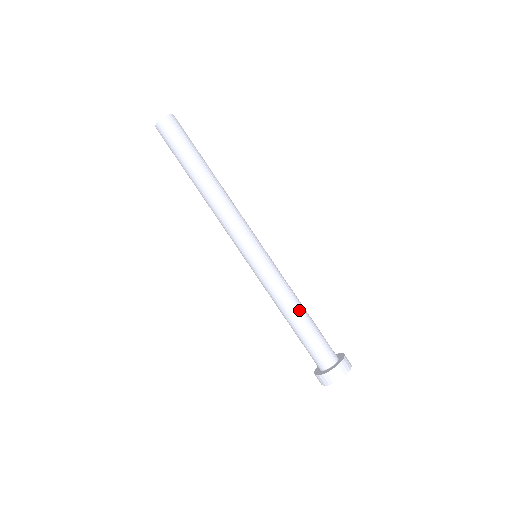
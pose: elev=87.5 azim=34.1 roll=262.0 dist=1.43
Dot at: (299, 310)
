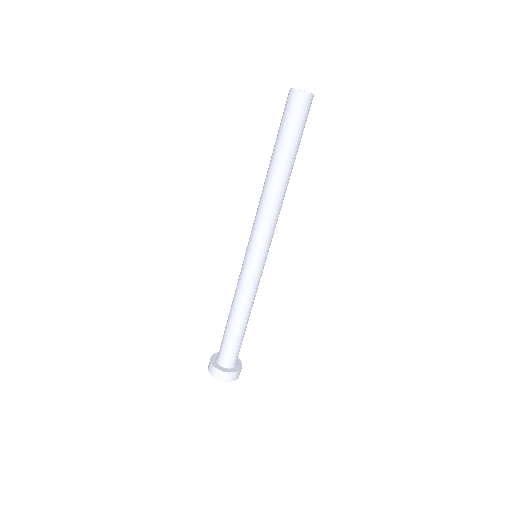
Dot at: (240, 318)
